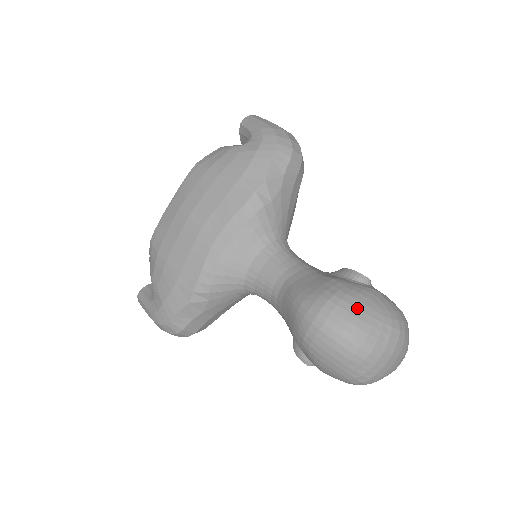
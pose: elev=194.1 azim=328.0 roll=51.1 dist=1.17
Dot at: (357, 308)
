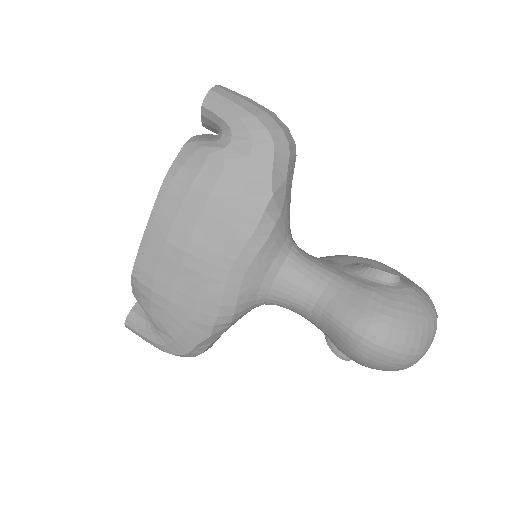
Dot at: (408, 321)
